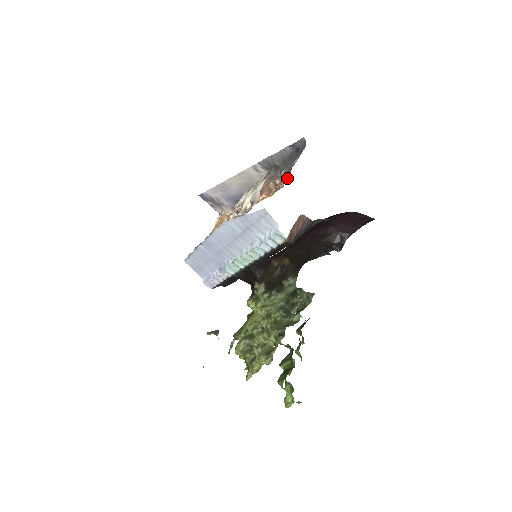
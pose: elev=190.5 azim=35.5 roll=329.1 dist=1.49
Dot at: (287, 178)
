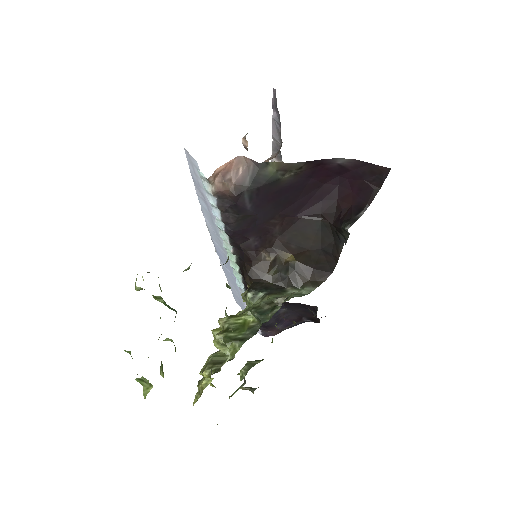
Dot at: occluded
